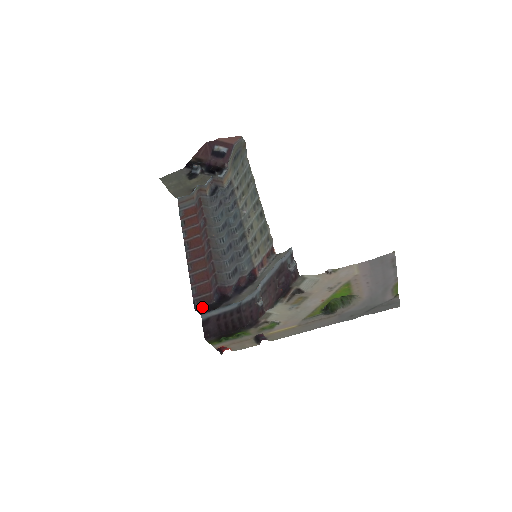
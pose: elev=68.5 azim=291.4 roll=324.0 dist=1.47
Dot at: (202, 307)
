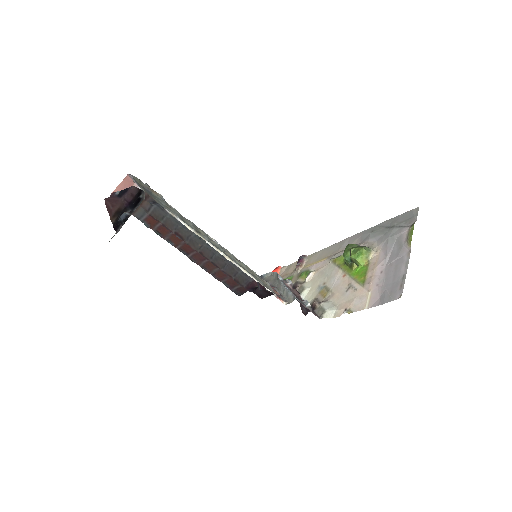
Dot at: occluded
